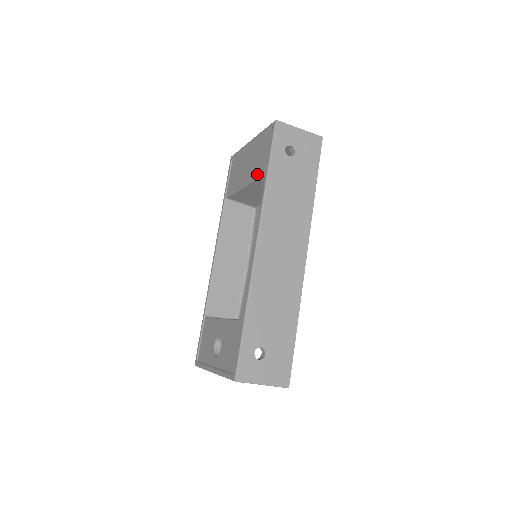
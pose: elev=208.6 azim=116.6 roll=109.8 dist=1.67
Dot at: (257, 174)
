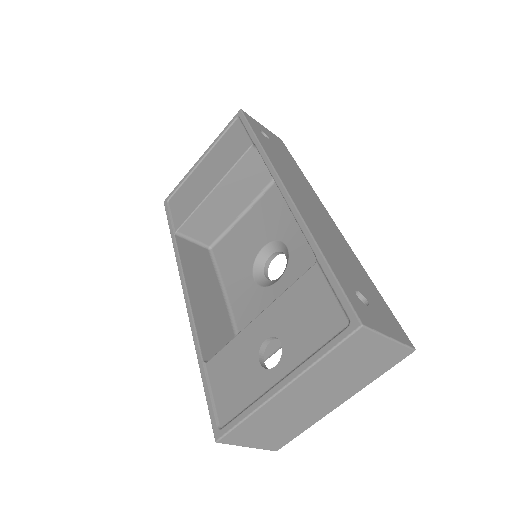
Dot at: (235, 159)
